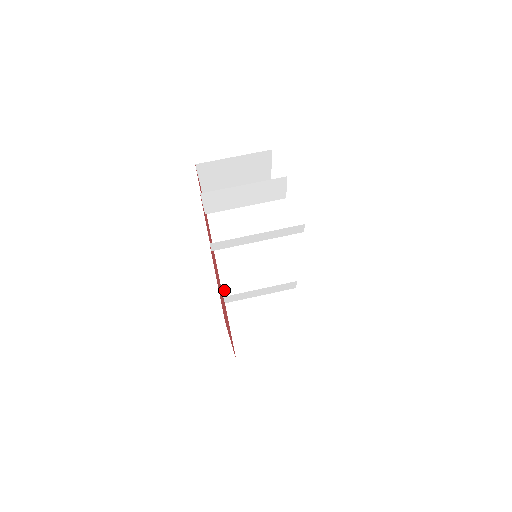
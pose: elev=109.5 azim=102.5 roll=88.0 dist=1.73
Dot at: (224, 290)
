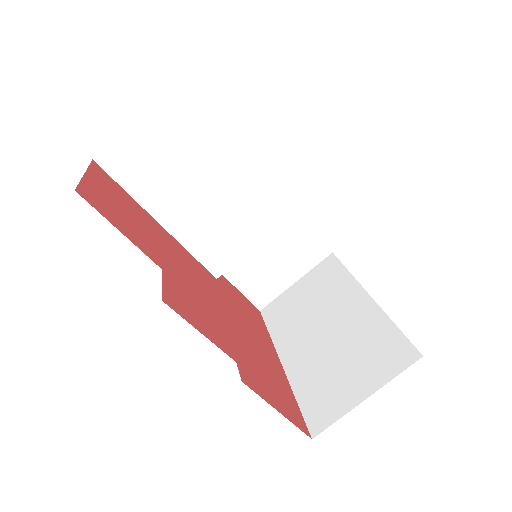
Dot at: (213, 271)
